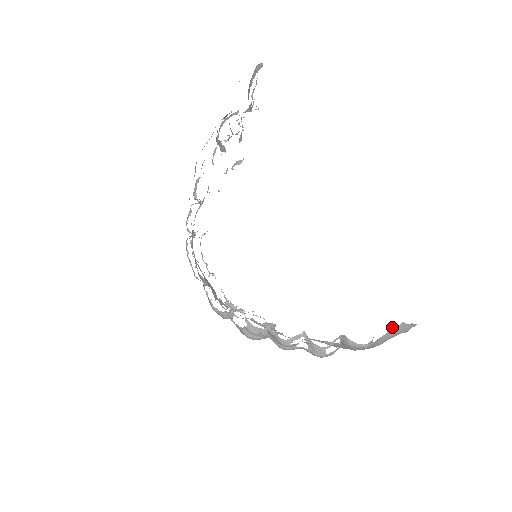
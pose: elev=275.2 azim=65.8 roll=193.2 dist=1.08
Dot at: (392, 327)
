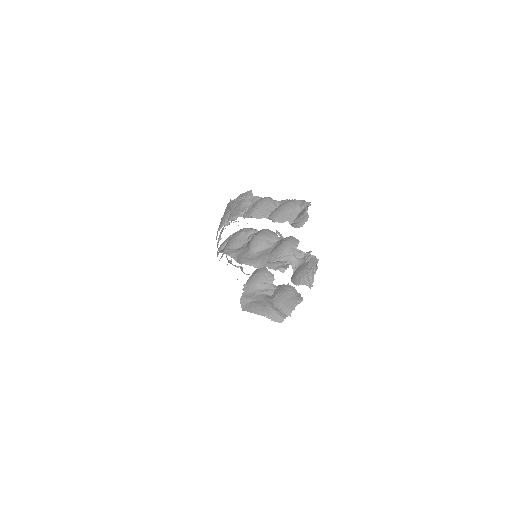
Dot at: occluded
